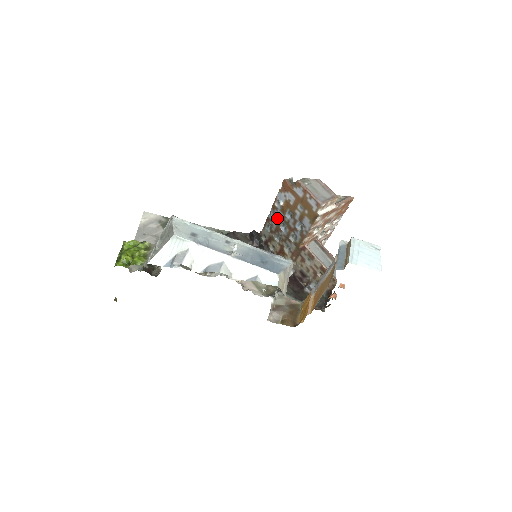
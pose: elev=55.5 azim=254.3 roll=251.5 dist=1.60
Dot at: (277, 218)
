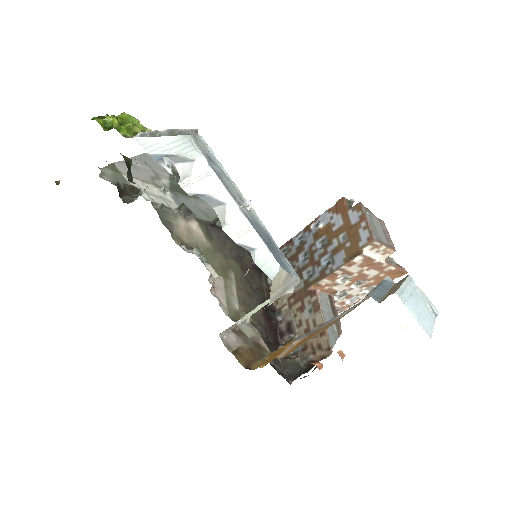
Dot at: (303, 243)
